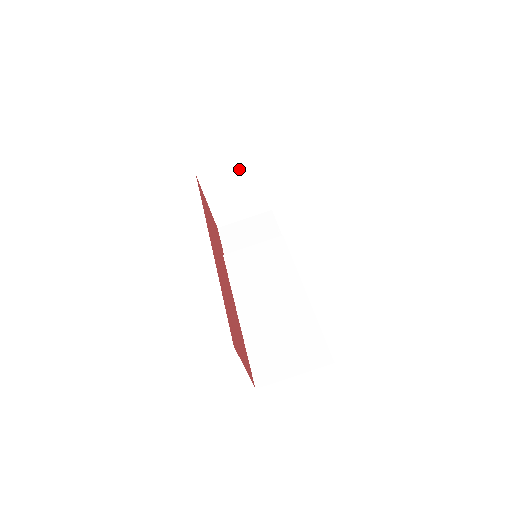
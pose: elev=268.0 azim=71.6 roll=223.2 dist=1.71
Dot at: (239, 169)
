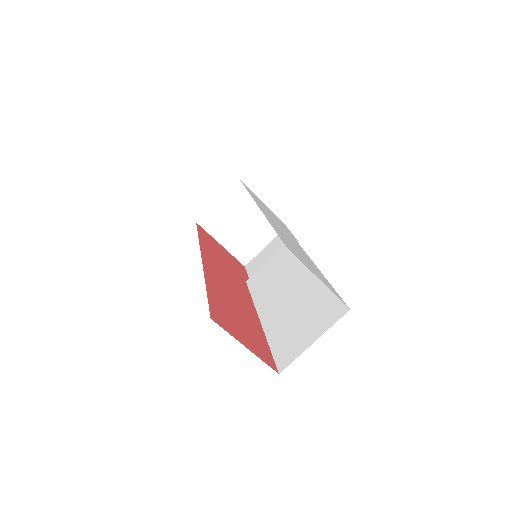
Dot at: (232, 200)
